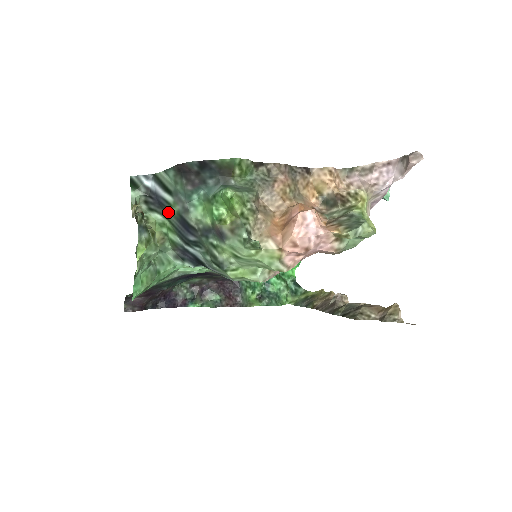
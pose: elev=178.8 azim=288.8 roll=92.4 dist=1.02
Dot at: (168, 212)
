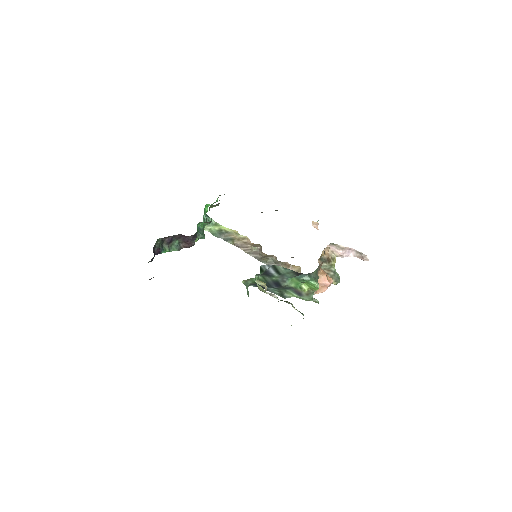
Dot at: (268, 277)
